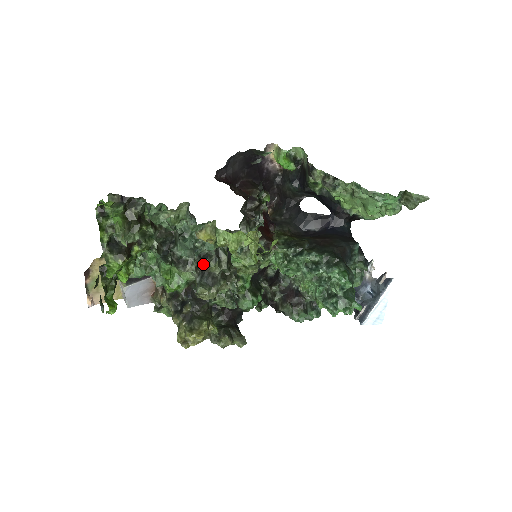
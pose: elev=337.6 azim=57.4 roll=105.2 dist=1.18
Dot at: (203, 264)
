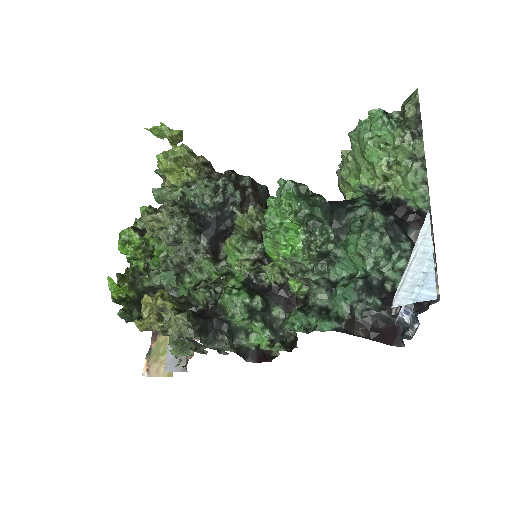
Dot at: occluded
